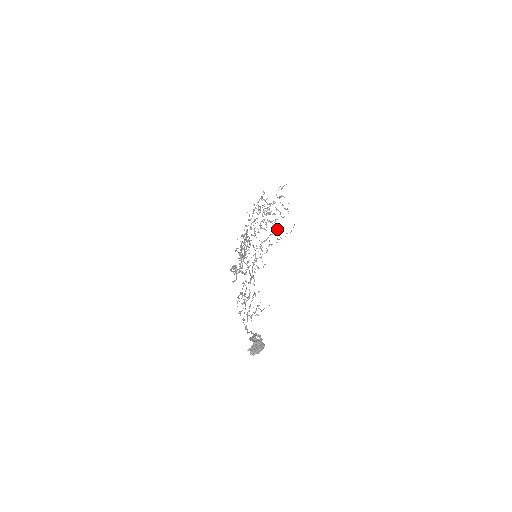
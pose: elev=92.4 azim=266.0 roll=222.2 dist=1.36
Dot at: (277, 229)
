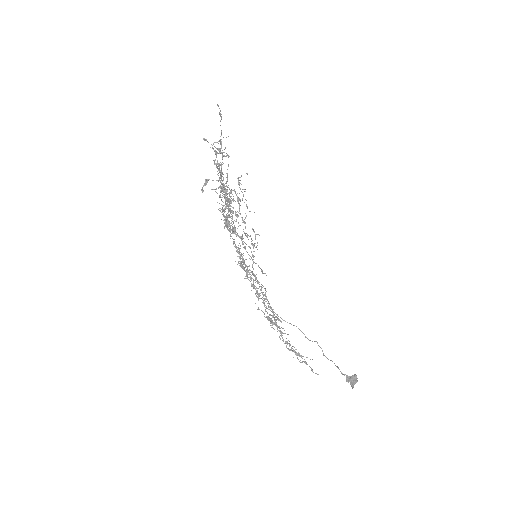
Dot at: (216, 154)
